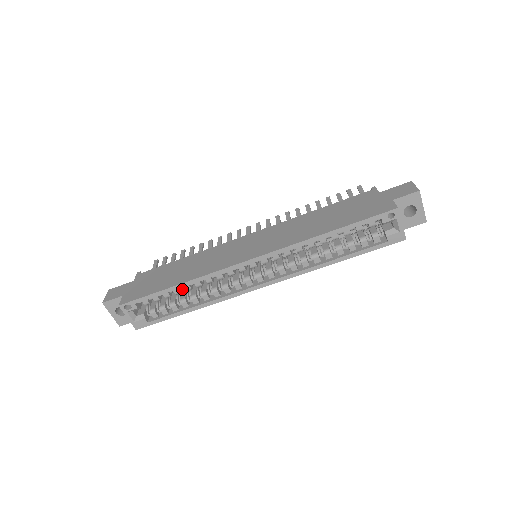
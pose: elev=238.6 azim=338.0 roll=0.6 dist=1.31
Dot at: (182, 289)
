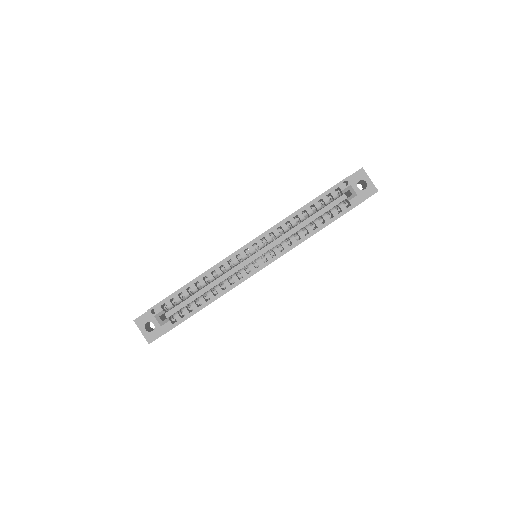
Dot at: (199, 289)
